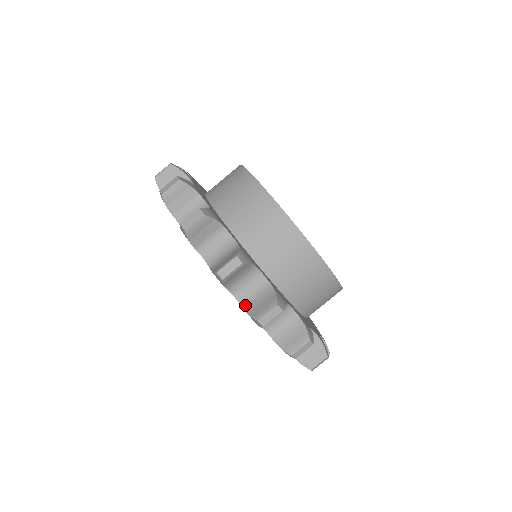
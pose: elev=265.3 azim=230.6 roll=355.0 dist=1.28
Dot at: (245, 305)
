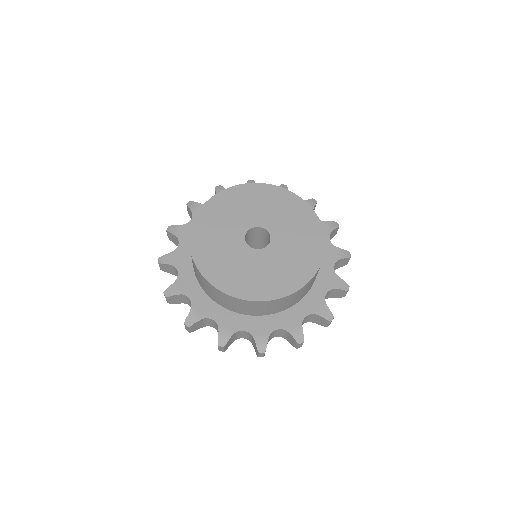
Dot at: (251, 342)
